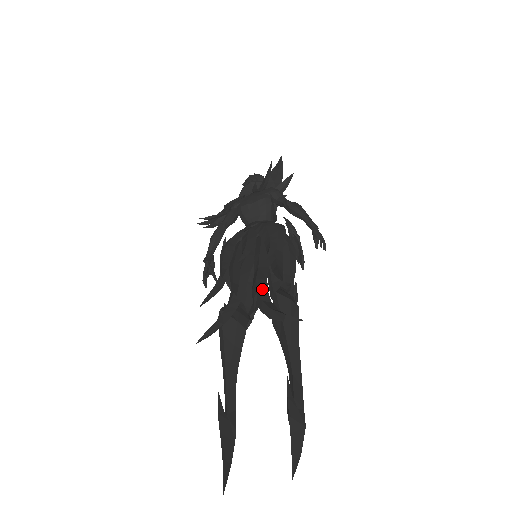
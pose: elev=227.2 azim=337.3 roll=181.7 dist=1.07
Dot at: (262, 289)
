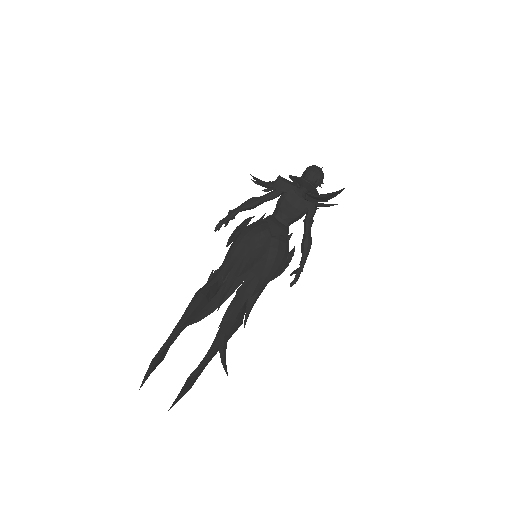
Dot at: (232, 319)
